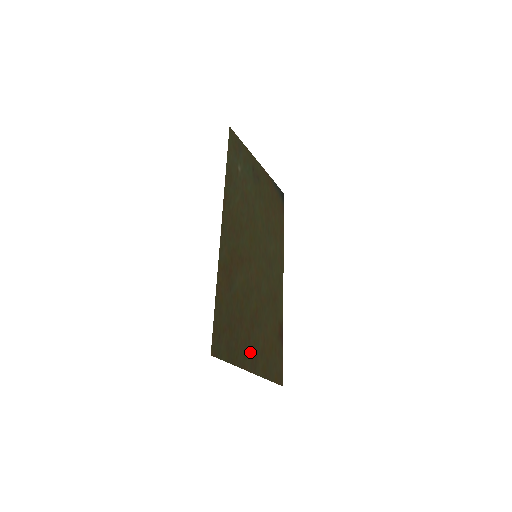
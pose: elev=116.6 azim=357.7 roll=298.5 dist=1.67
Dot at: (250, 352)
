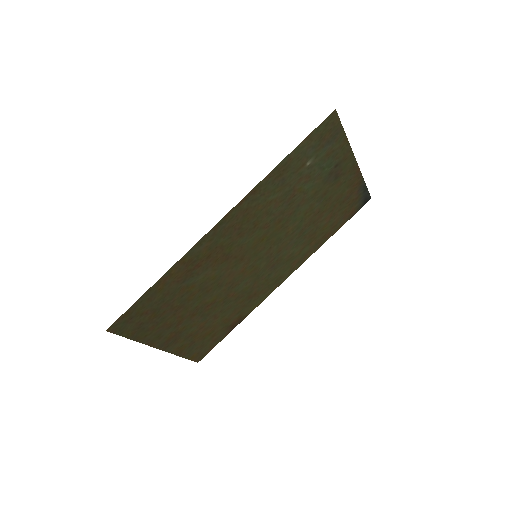
Dot at: (171, 334)
